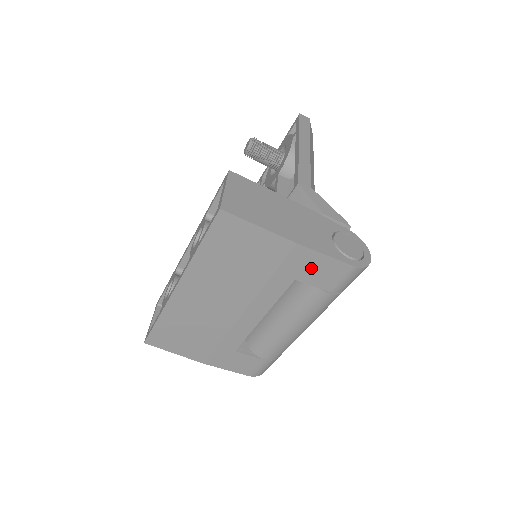
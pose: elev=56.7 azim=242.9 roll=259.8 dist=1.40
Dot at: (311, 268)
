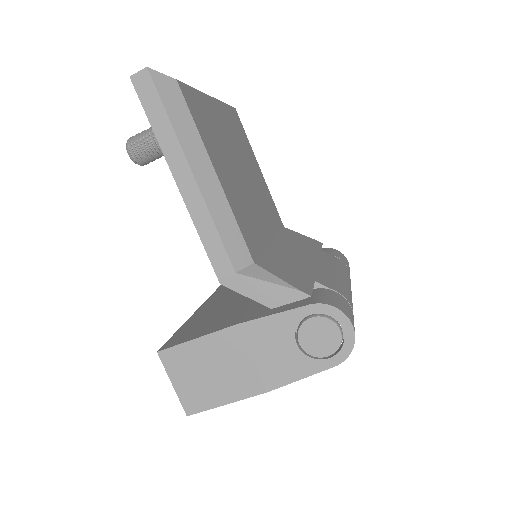
Dot at: occluded
